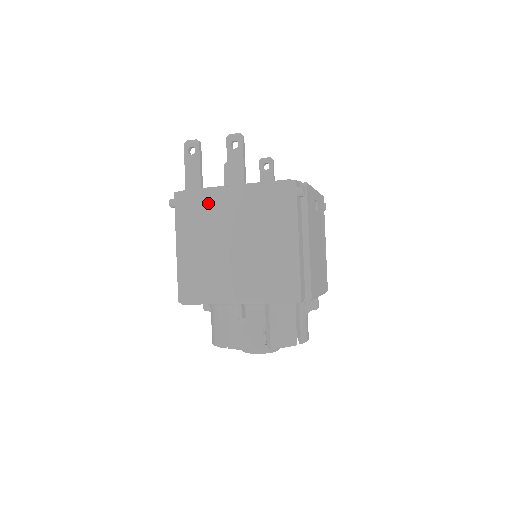
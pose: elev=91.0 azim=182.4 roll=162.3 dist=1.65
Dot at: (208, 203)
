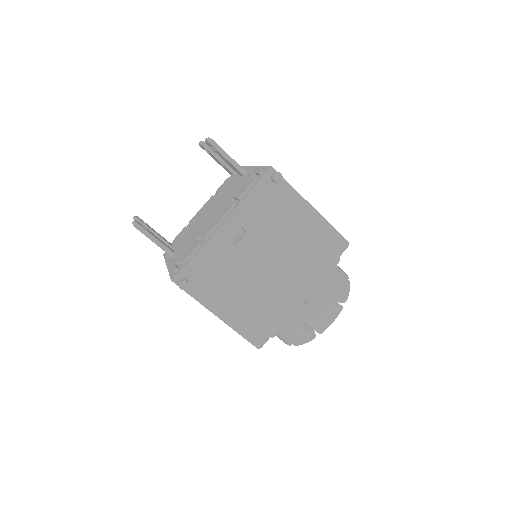
Dot at: occluded
